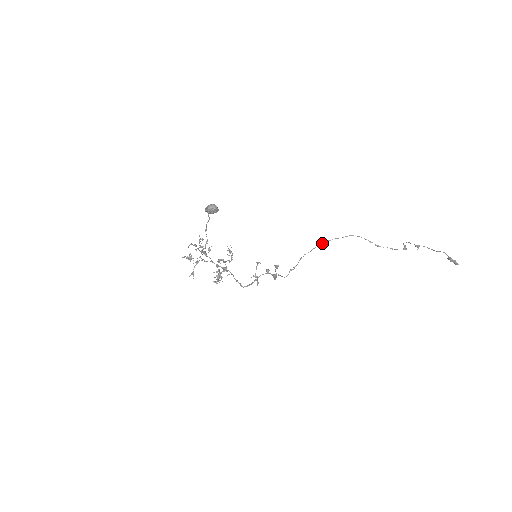
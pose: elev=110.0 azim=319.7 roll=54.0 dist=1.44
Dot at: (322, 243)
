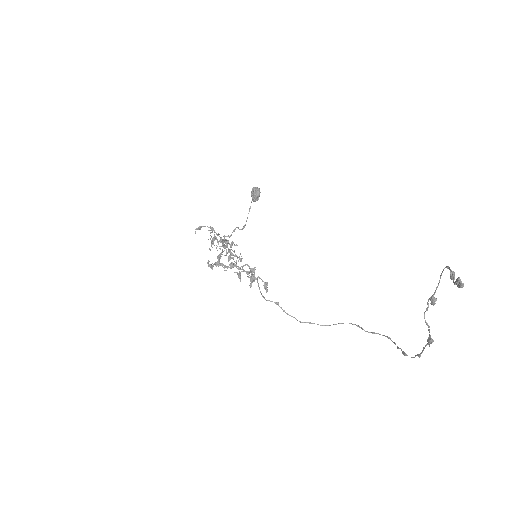
Dot at: (339, 323)
